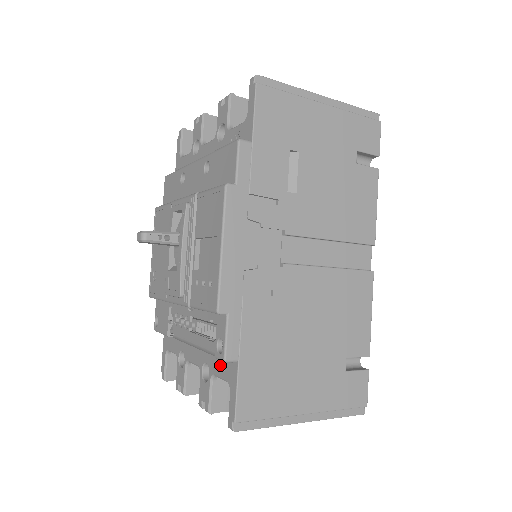
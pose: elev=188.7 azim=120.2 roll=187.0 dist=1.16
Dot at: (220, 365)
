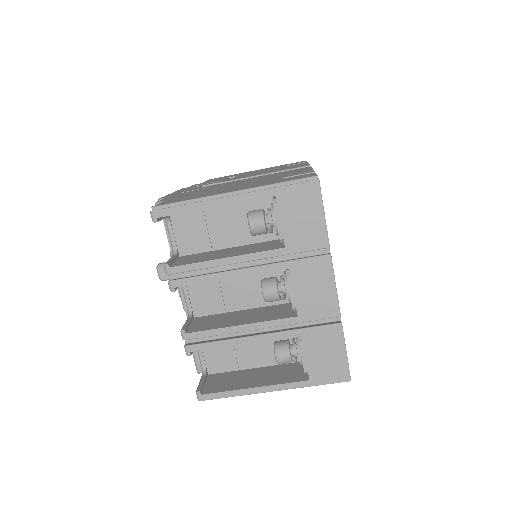
Dot at: occluded
